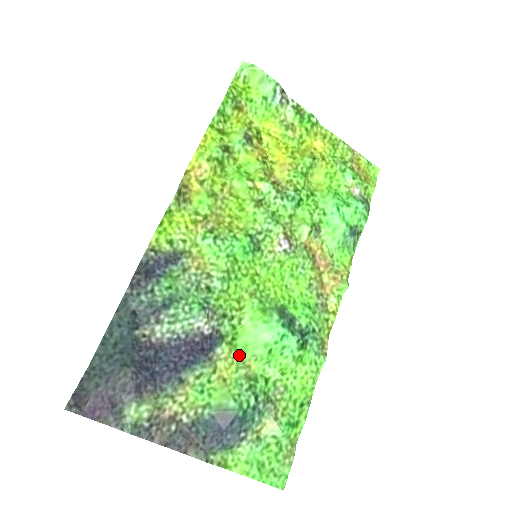
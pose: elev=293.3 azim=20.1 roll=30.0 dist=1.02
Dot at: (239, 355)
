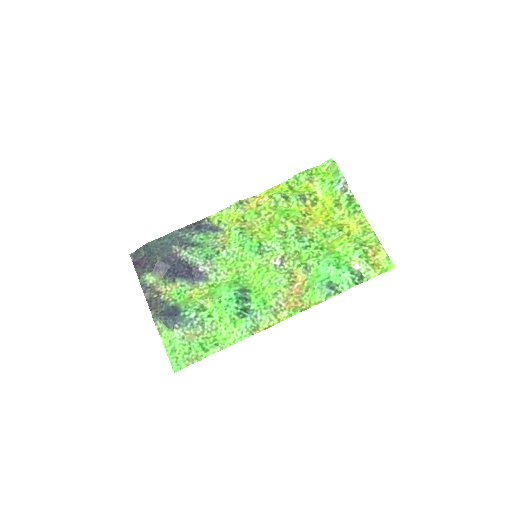
Dot at: (208, 294)
